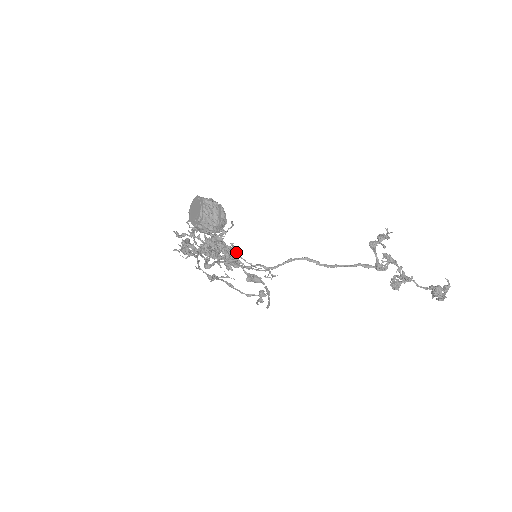
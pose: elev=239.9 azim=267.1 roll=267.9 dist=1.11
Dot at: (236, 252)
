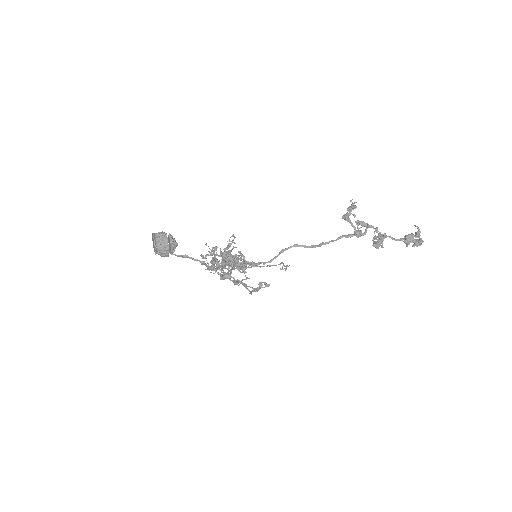
Dot at: (203, 261)
